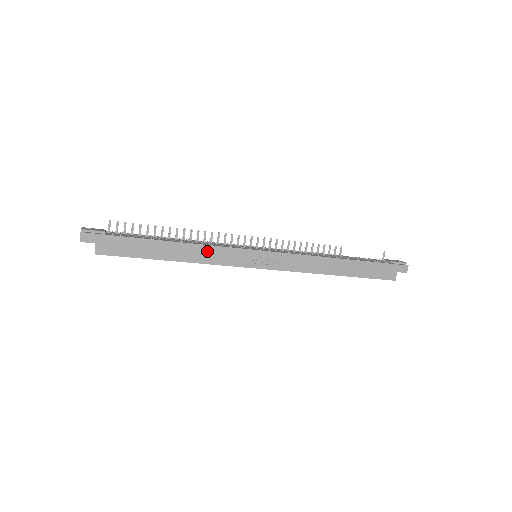
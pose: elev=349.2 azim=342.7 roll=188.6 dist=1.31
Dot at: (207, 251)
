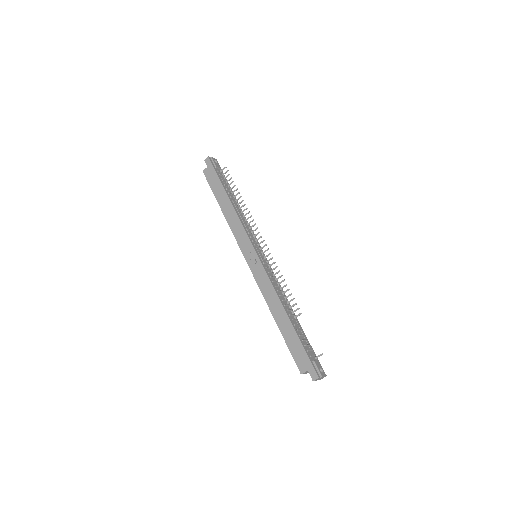
Dot at: (236, 221)
